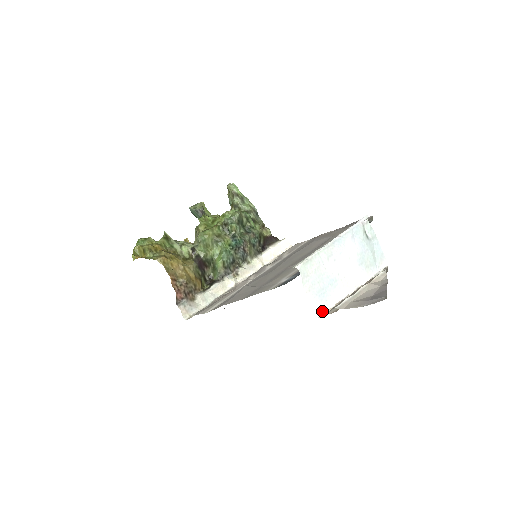
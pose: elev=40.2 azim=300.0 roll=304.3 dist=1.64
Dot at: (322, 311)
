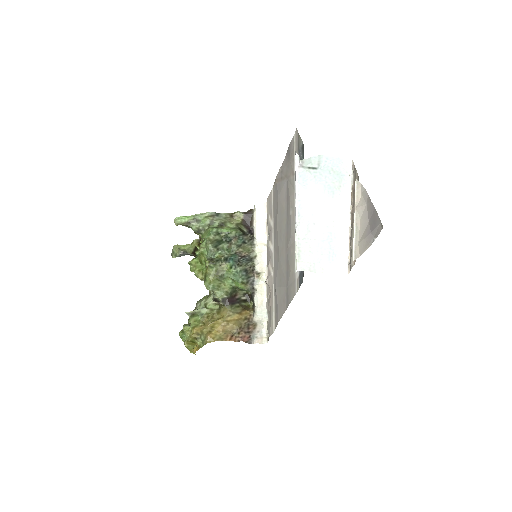
Dot at: (346, 265)
